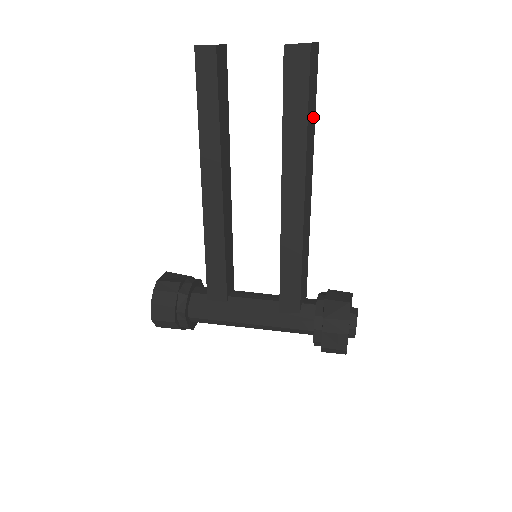
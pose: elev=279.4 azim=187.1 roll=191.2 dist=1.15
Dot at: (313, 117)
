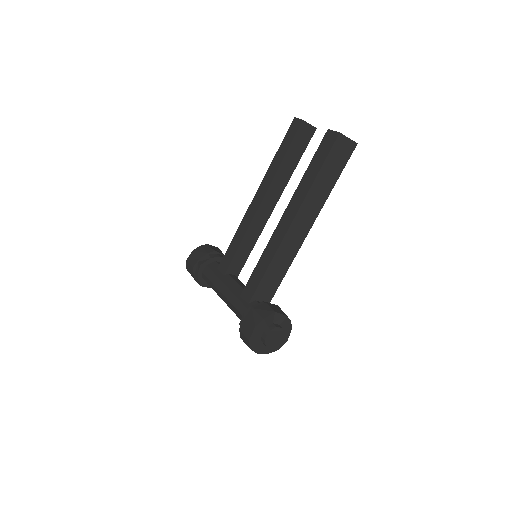
Dot at: (330, 183)
